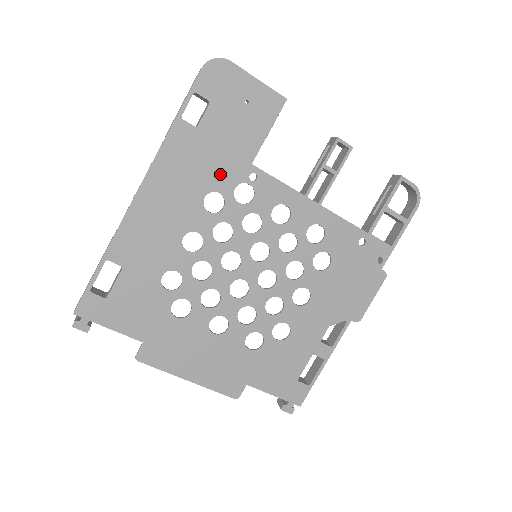
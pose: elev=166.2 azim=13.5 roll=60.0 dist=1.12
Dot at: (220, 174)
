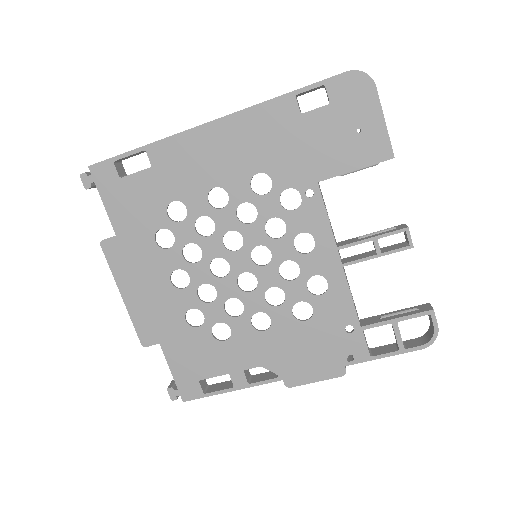
Dot at: (286, 167)
